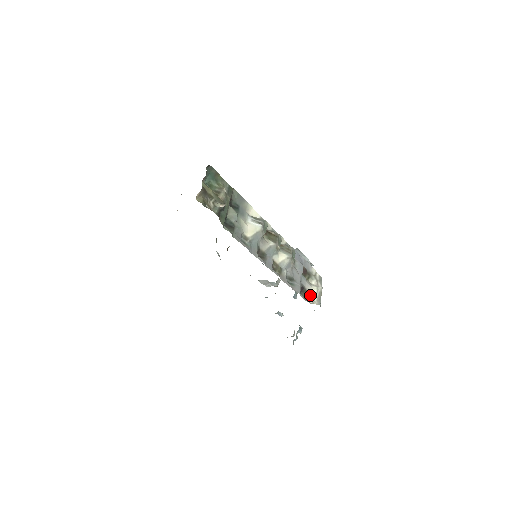
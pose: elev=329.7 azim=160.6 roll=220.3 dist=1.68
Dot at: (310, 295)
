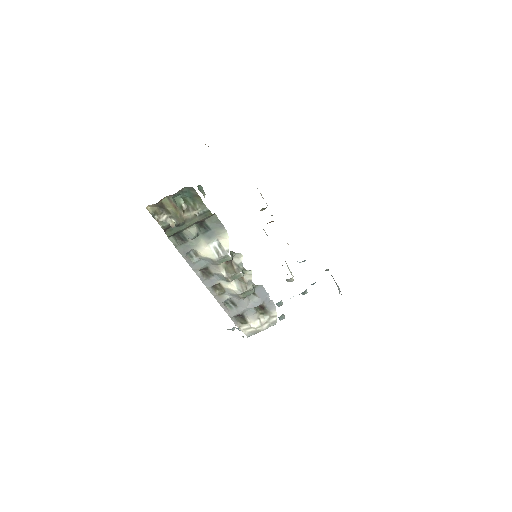
Dot at: (246, 324)
